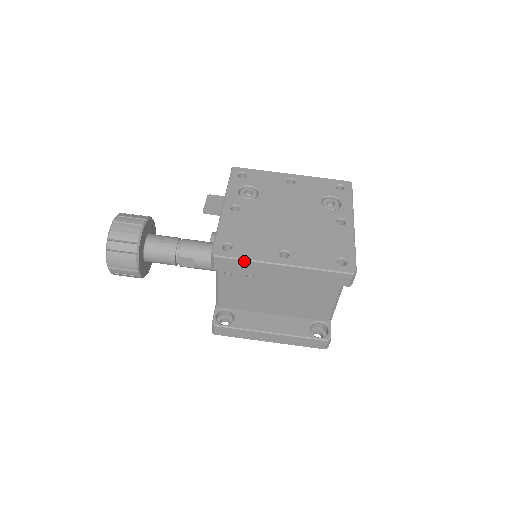
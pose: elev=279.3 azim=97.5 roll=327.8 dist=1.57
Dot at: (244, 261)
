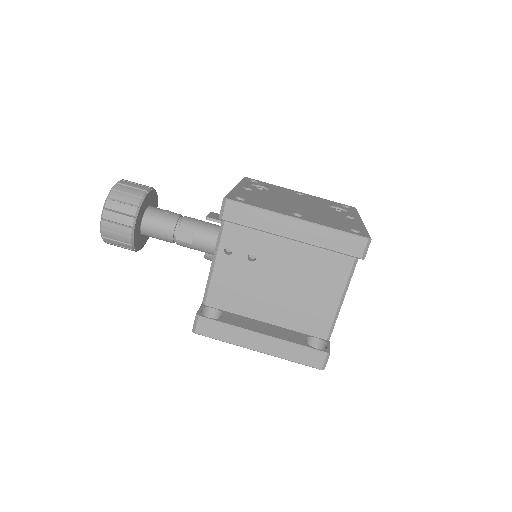
Dot at: (257, 209)
